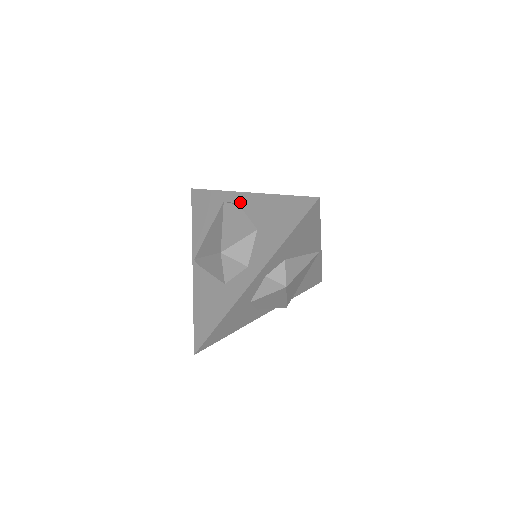
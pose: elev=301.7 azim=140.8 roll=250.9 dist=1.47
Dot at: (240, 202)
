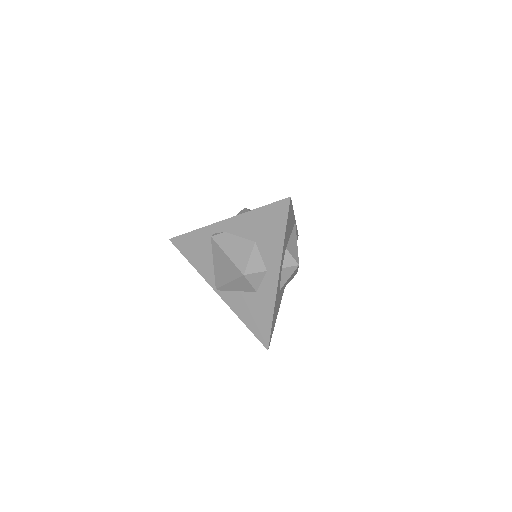
Dot at: (224, 229)
